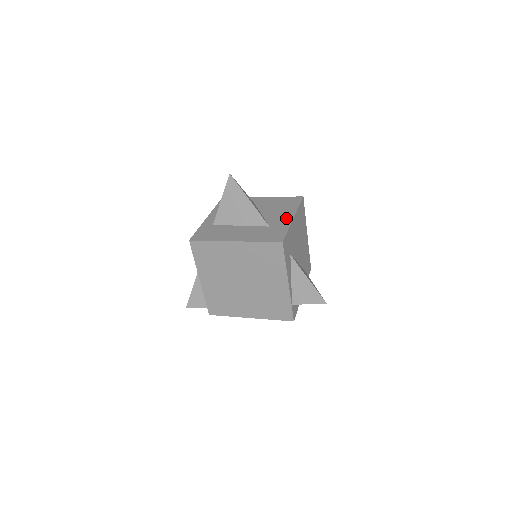
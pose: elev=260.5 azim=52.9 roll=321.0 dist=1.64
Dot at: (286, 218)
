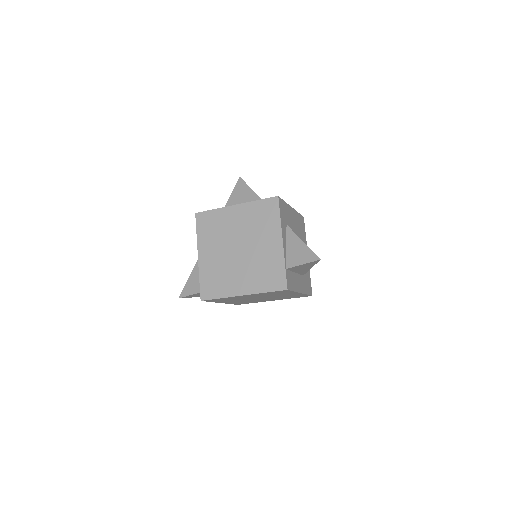
Dot at: occluded
